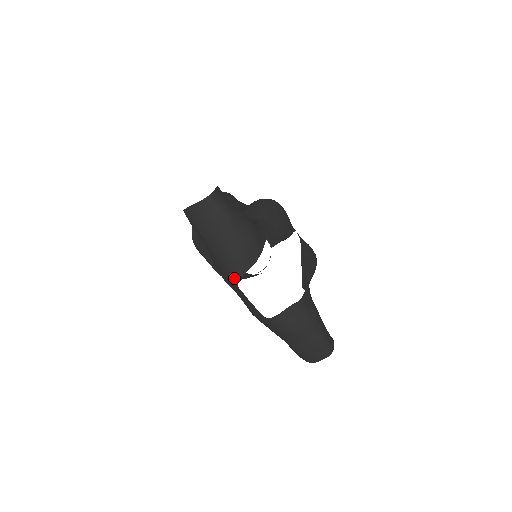
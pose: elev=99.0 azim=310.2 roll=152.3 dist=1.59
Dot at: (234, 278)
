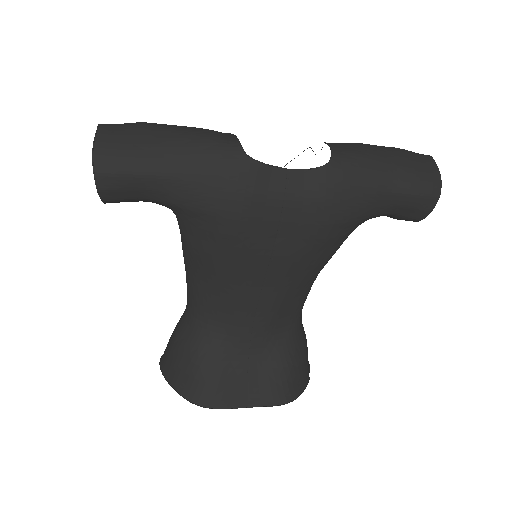
Dot at: (238, 155)
